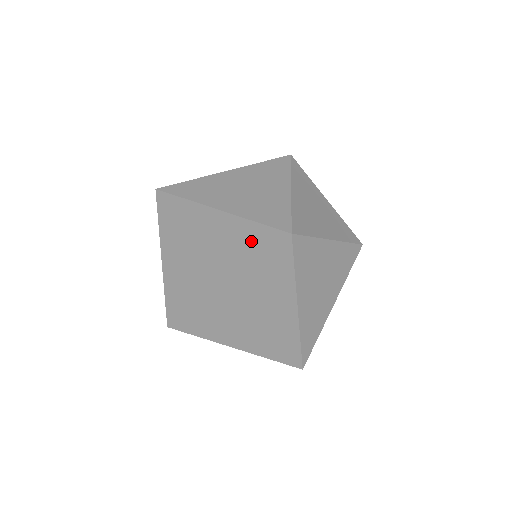
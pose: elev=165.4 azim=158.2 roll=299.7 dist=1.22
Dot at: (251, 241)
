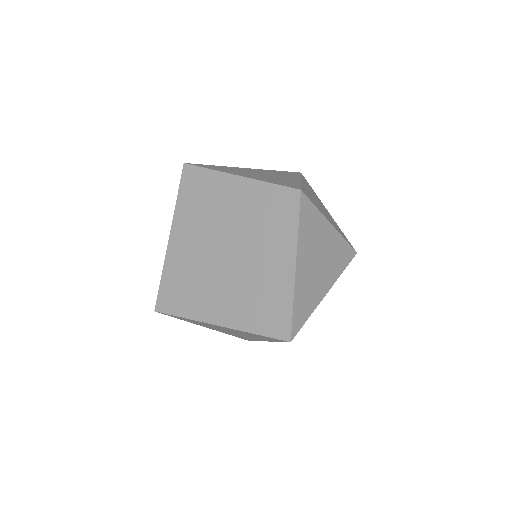
Dot at: (262, 202)
